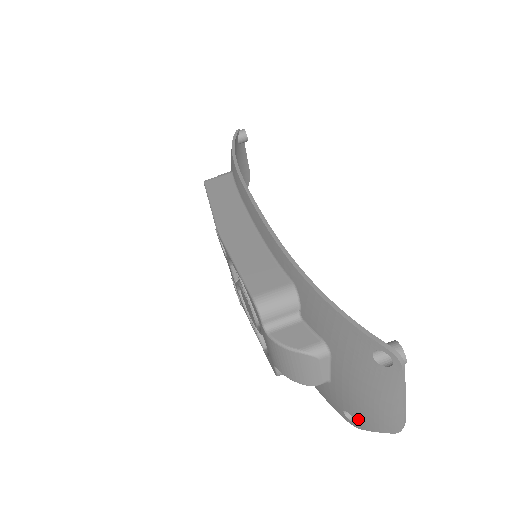
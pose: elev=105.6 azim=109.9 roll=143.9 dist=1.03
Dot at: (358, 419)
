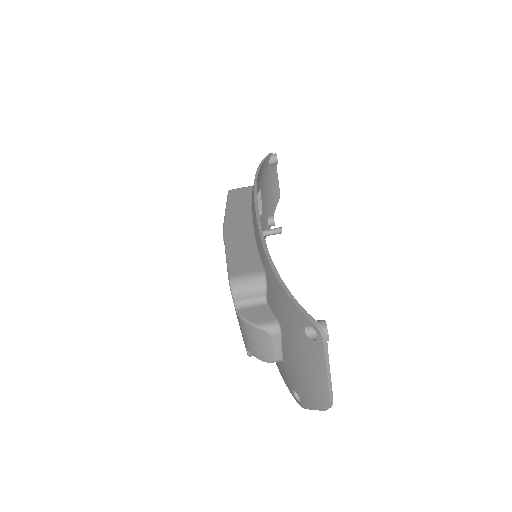
Dot at: (301, 397)
